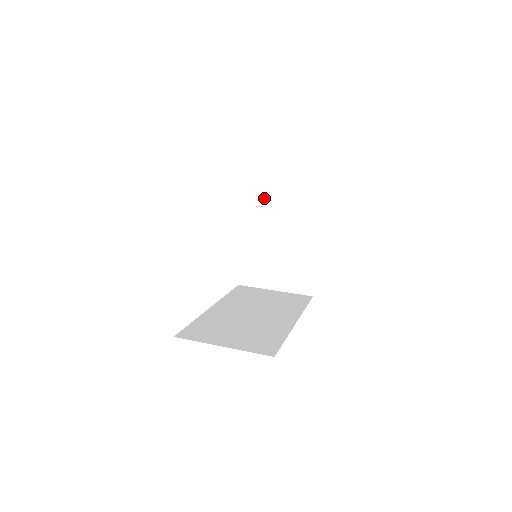
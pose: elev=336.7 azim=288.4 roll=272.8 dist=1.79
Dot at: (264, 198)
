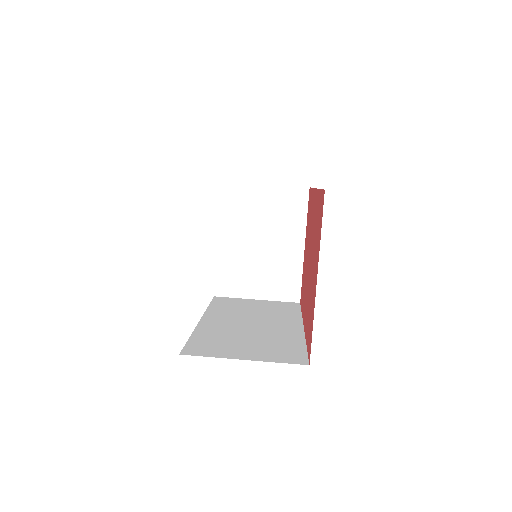
Dot at: (244, 196)
